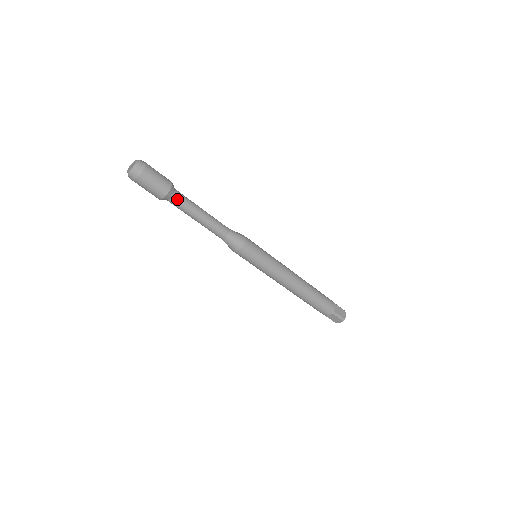
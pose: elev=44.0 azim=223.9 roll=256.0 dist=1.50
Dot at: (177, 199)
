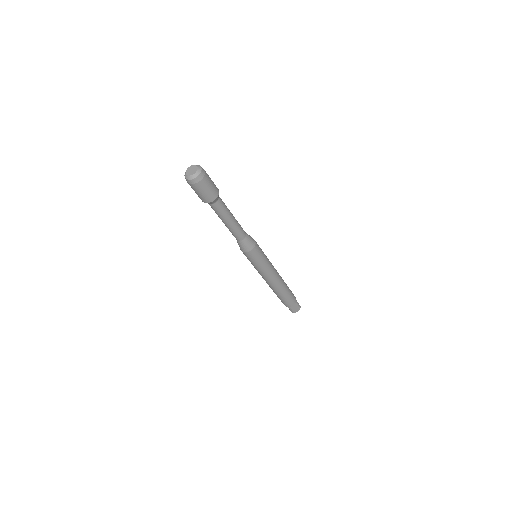
Dot at: (221, 201)
